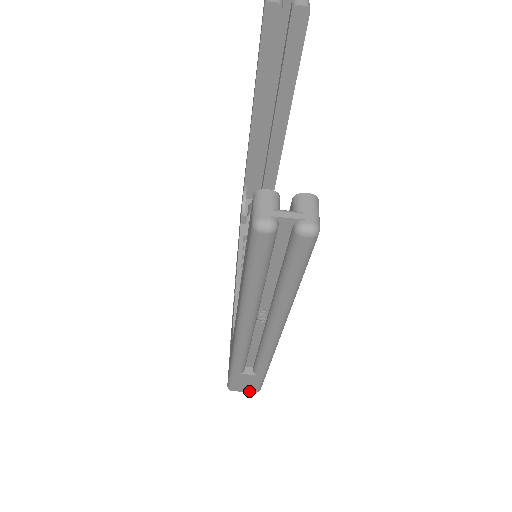
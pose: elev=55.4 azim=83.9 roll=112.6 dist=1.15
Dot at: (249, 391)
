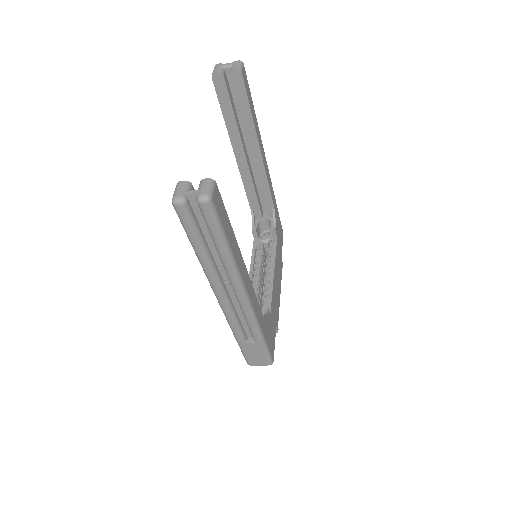
Dot at: (263, 364)
